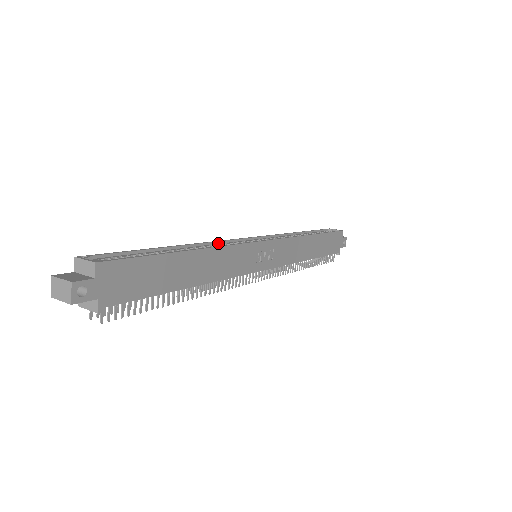
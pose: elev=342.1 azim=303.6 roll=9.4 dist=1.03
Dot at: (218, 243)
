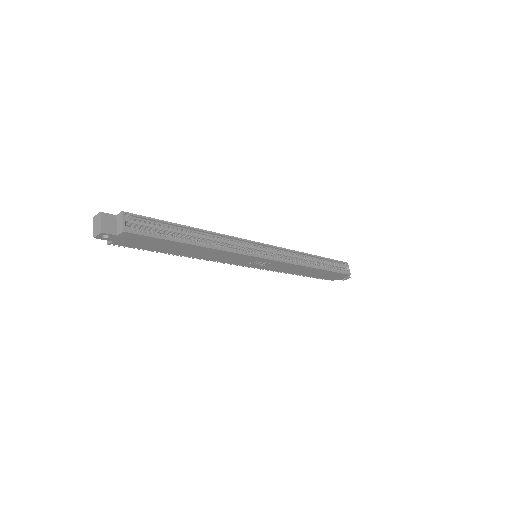
Dot at: (234, 239)
